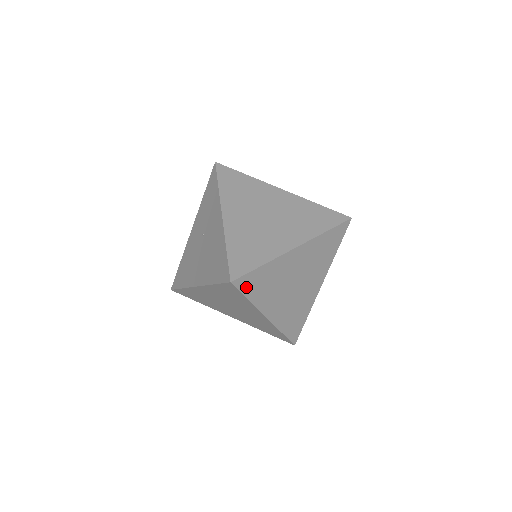
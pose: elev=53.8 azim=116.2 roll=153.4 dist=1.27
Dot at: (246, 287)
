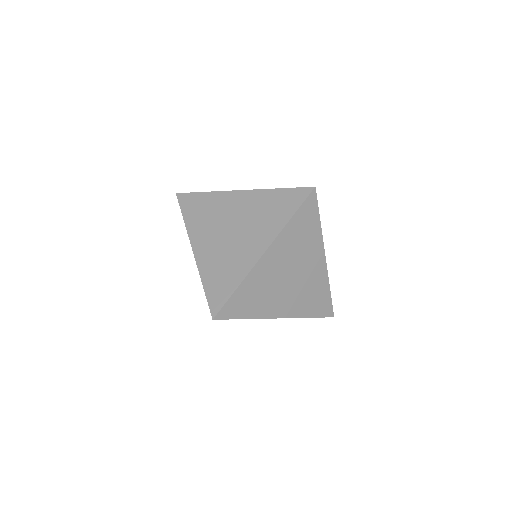
Dot at: (233, 313)
